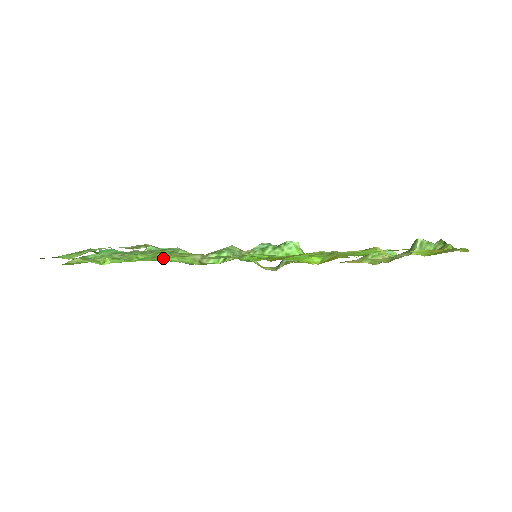
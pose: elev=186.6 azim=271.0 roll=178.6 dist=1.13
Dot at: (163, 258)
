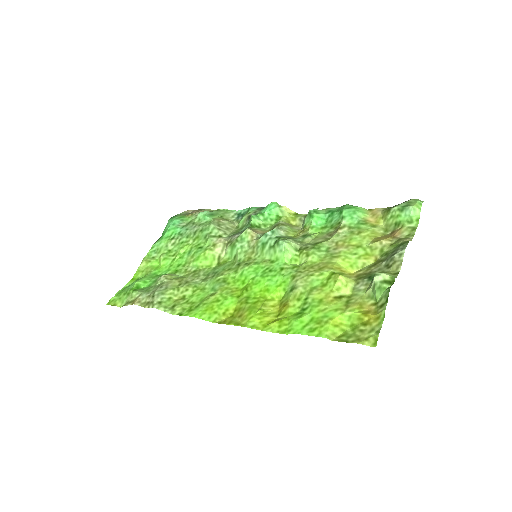
Dot at: (192, 260)
